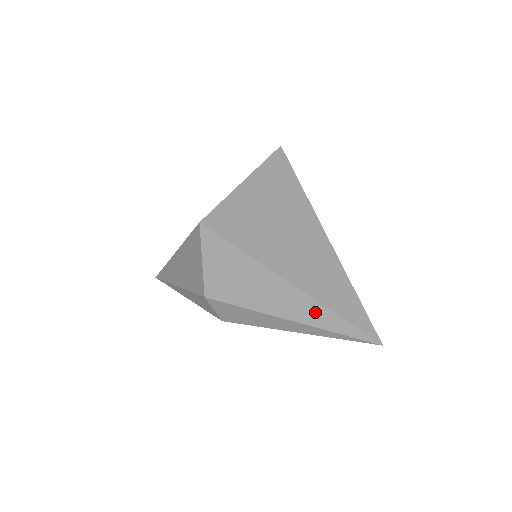
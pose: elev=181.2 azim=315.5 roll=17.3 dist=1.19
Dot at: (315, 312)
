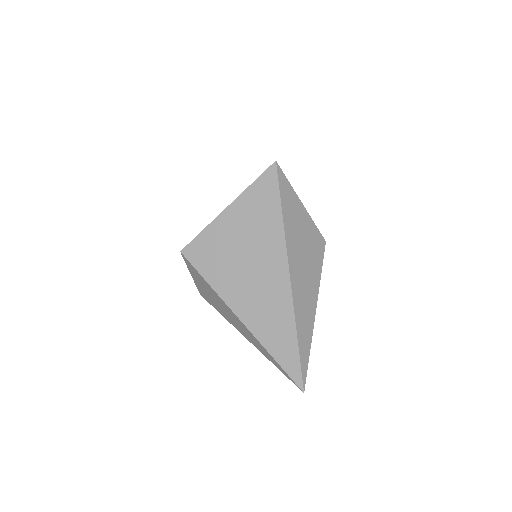
Dot at: (260, 347)
